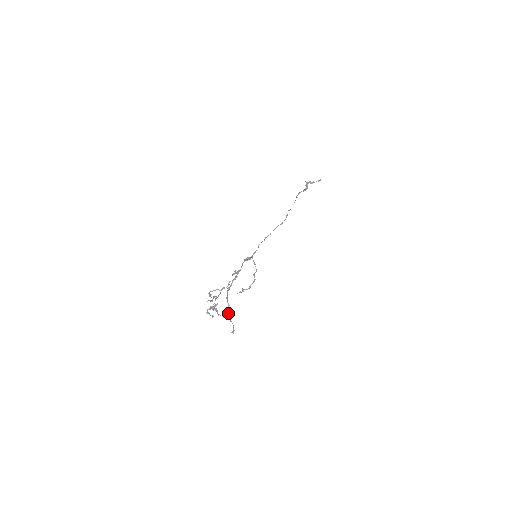
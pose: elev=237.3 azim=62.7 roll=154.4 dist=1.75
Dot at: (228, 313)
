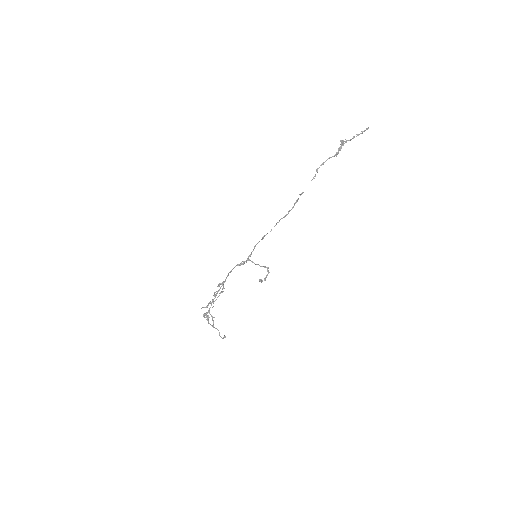
Dot at: (213, 324)
